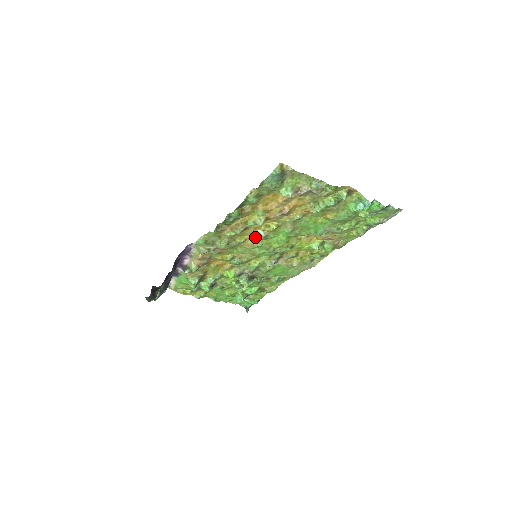
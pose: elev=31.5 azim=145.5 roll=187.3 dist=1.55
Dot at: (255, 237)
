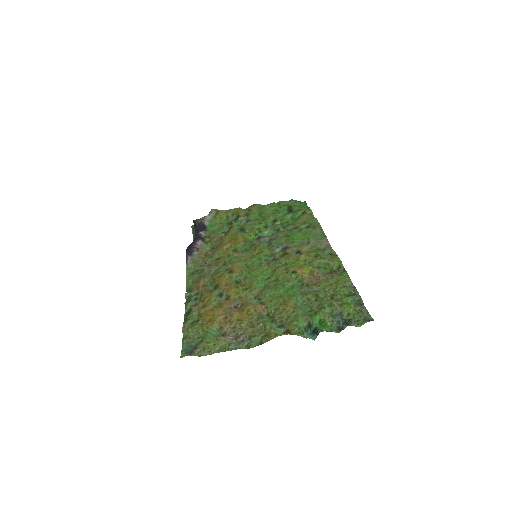
Dot at: (235, 276)
